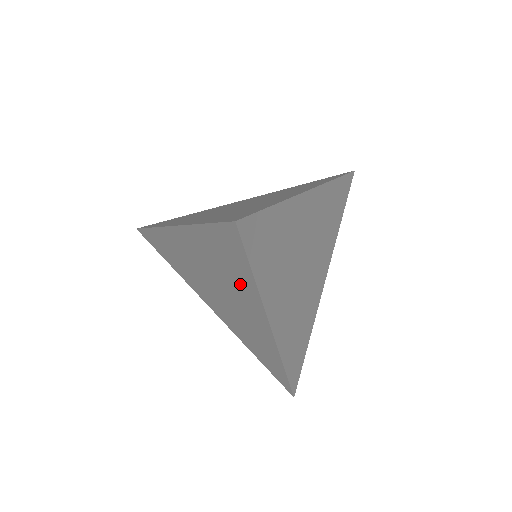
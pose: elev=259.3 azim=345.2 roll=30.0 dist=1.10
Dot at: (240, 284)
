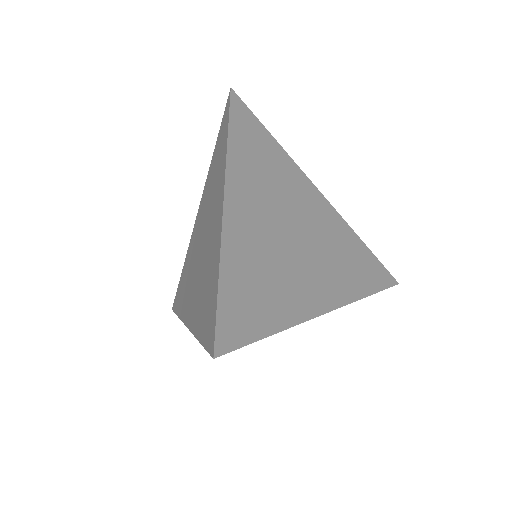
Dot at: (199, 305)
